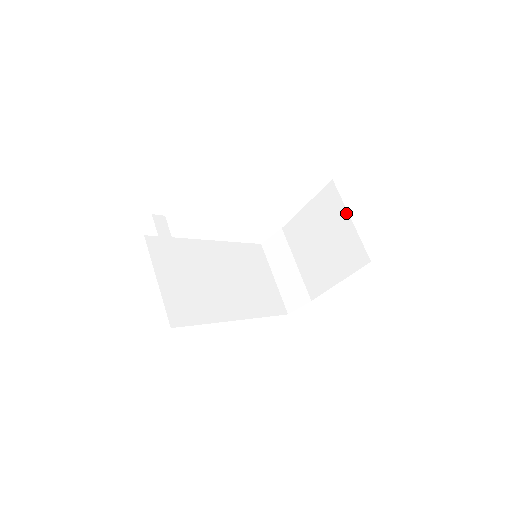
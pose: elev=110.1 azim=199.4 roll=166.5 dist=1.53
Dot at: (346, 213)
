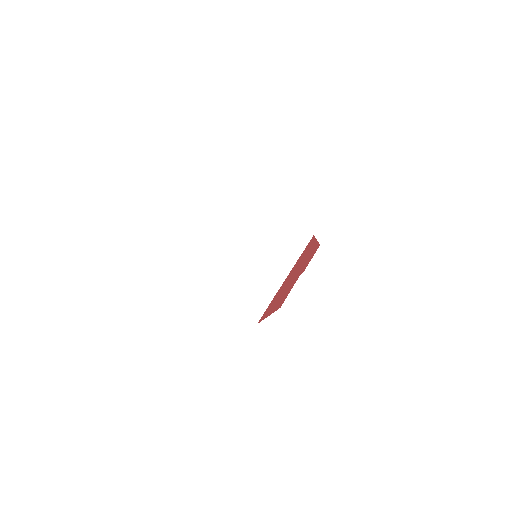
Dot at: (277, 214)
